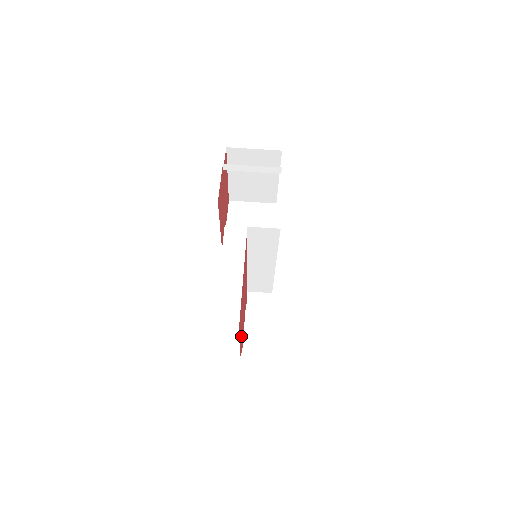
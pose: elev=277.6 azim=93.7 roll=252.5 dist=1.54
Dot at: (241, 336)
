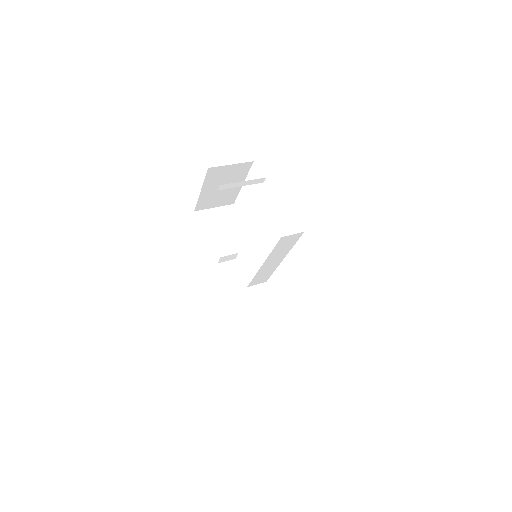
Dot at: occluded
